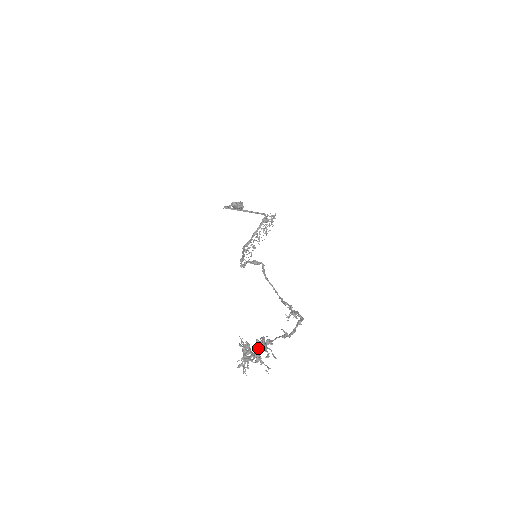
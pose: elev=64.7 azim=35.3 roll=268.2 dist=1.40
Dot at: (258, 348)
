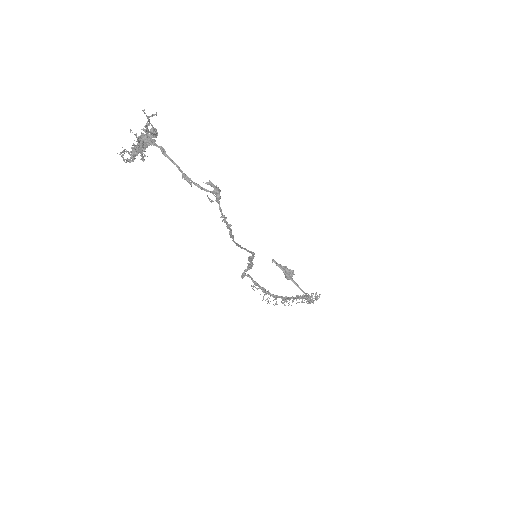
Dot at: (146, 135)
